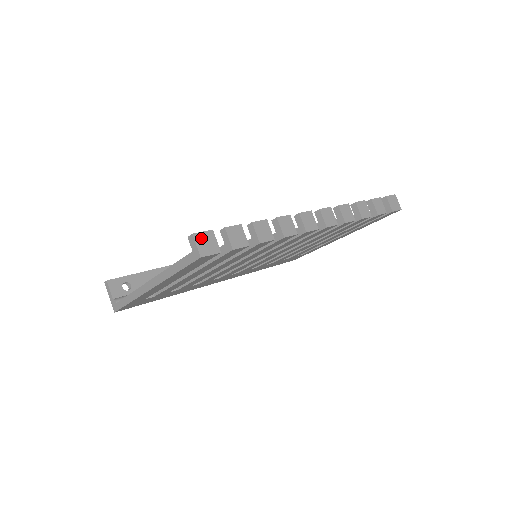
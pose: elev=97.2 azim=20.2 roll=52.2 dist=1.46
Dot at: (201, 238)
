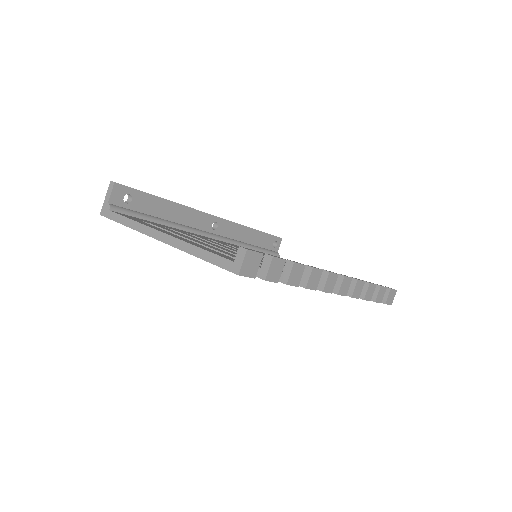
Dot at: (250, 257)
